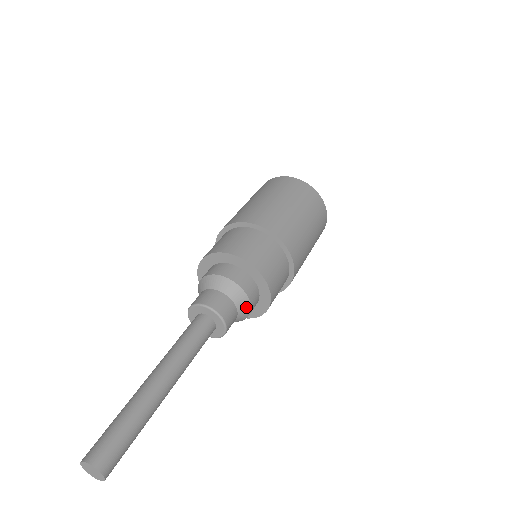
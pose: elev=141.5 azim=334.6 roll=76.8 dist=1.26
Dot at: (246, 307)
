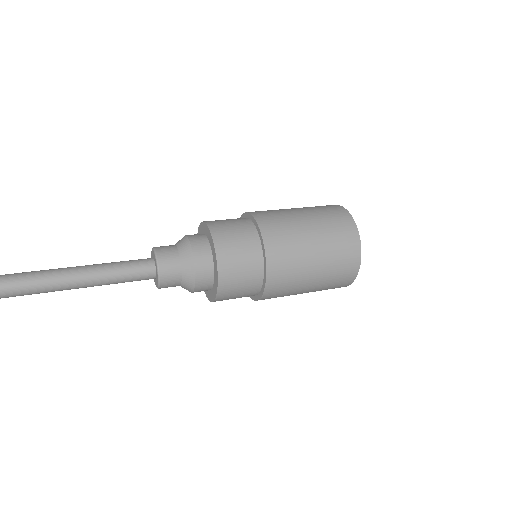
Dot at: (188, 253)
